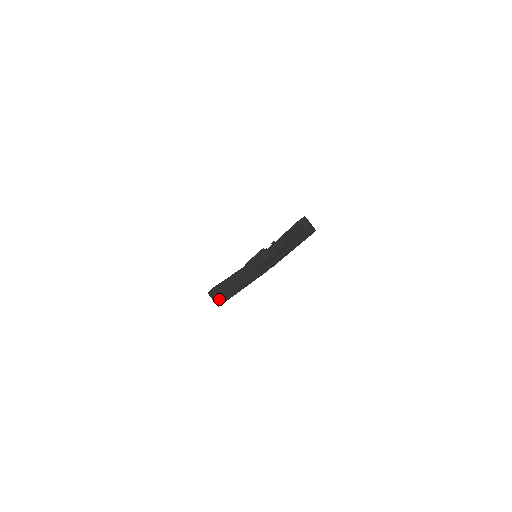
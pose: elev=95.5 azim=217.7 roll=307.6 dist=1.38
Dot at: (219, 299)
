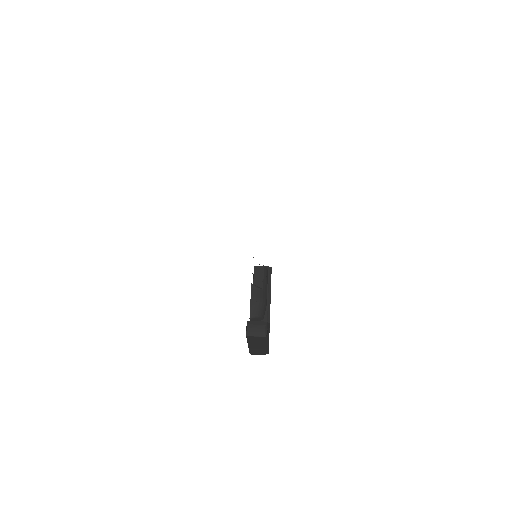
Dot at: (262, 323)
